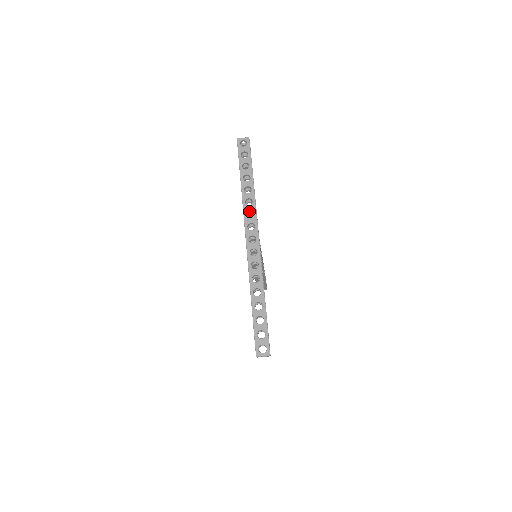
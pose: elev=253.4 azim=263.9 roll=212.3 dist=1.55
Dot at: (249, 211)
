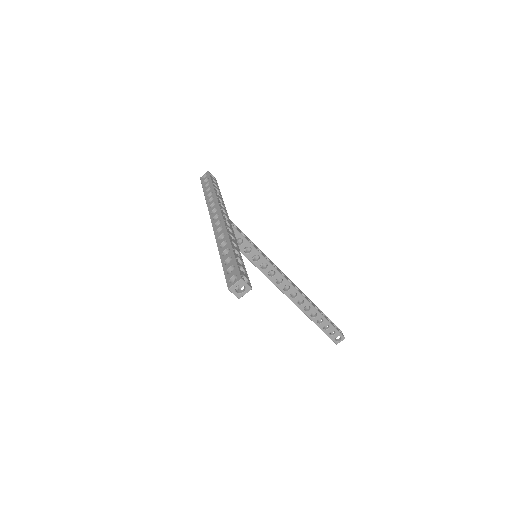
Dot at: (213, 205)
